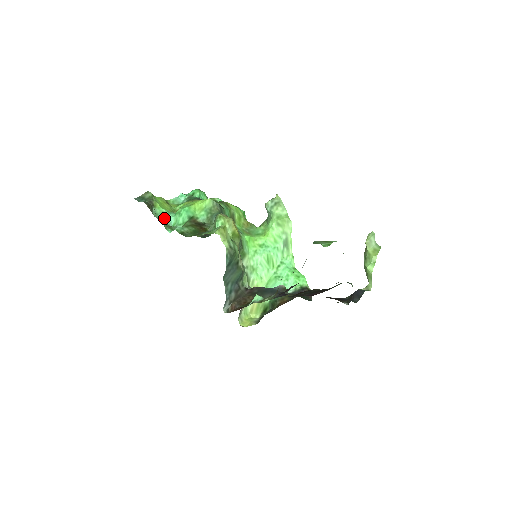
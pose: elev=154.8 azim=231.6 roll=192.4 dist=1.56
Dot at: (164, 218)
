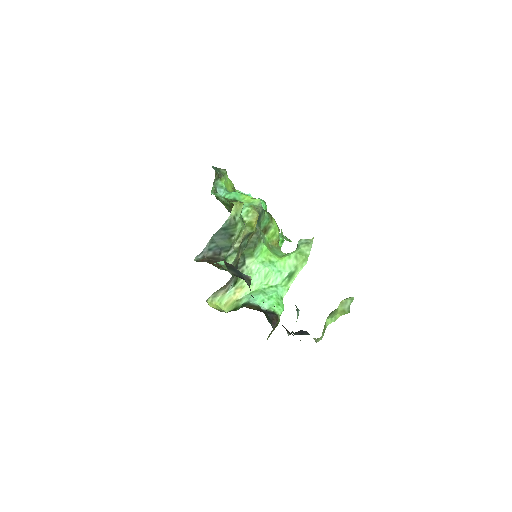
Dot at: (219, 189)
